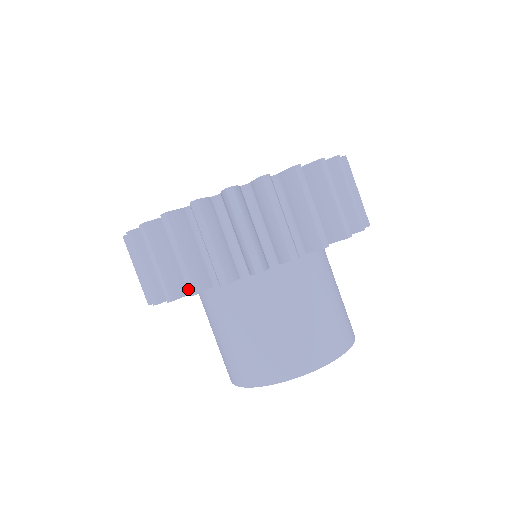
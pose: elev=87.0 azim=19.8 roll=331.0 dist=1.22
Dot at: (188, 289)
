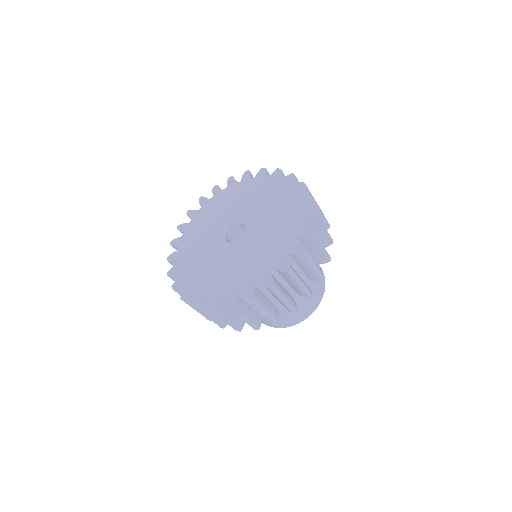
Dot at: (292, 311)
